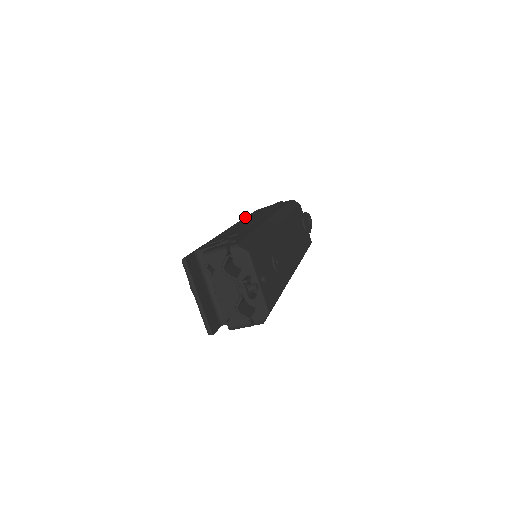
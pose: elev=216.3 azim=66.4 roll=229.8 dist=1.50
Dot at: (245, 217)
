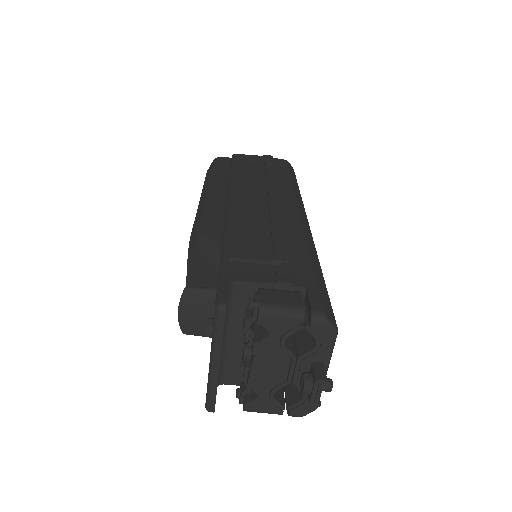
Dot at: (234, 173)
